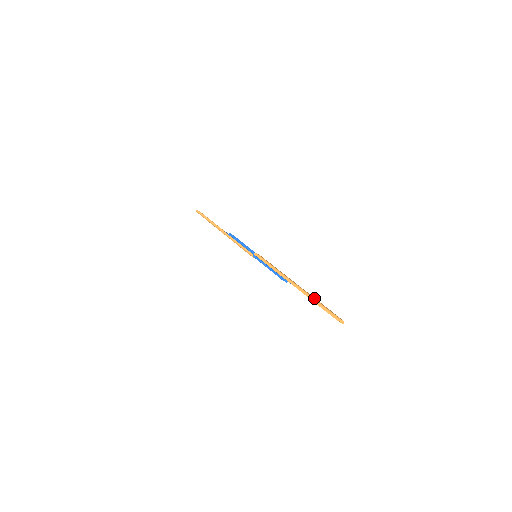
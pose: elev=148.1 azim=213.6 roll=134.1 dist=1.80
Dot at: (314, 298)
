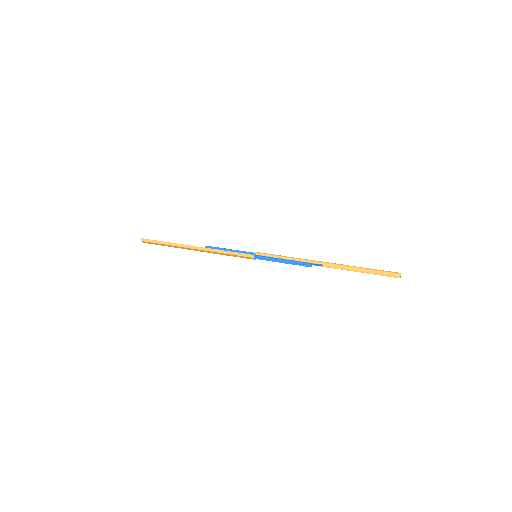
Dot at: occluded
